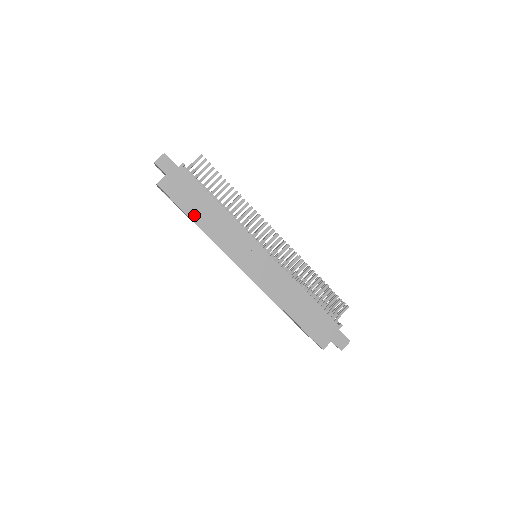
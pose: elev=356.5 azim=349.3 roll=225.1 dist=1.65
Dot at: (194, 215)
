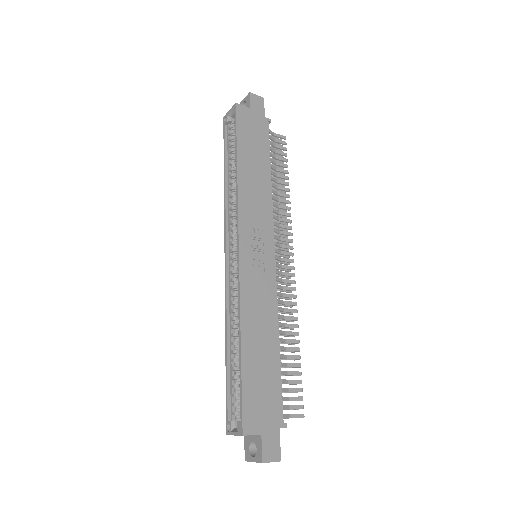
Dot at: (242, 155)
